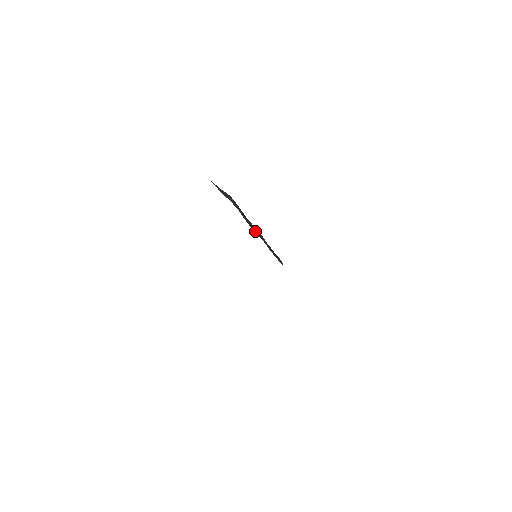
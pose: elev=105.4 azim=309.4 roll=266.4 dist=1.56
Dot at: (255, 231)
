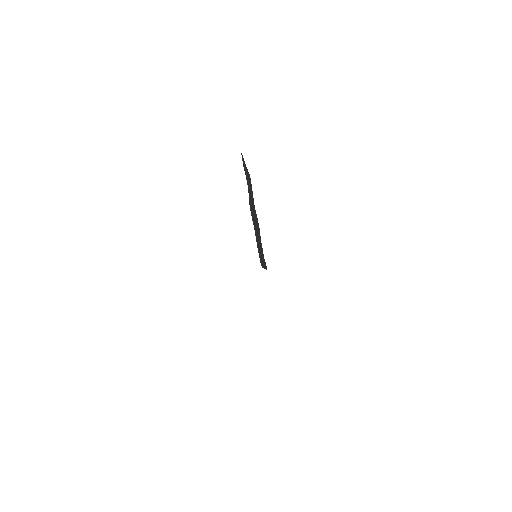
Dot at: (253, 218)
